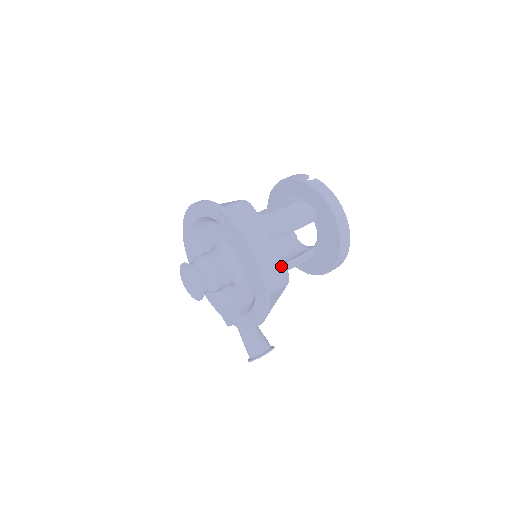
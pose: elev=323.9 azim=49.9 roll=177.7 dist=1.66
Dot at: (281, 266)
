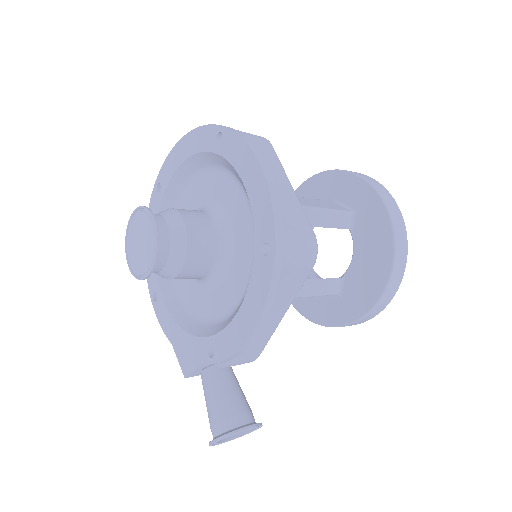
Dot at: (307, 227)
